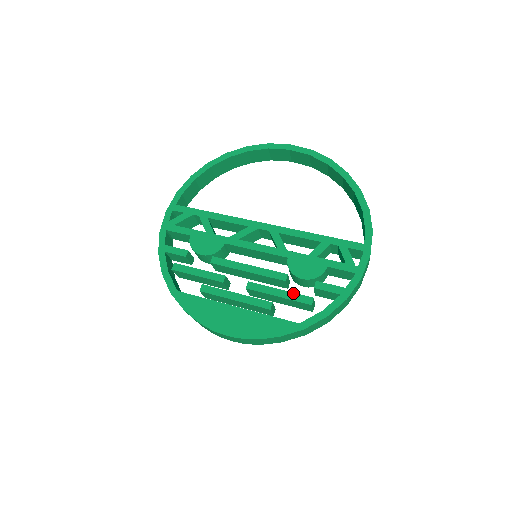
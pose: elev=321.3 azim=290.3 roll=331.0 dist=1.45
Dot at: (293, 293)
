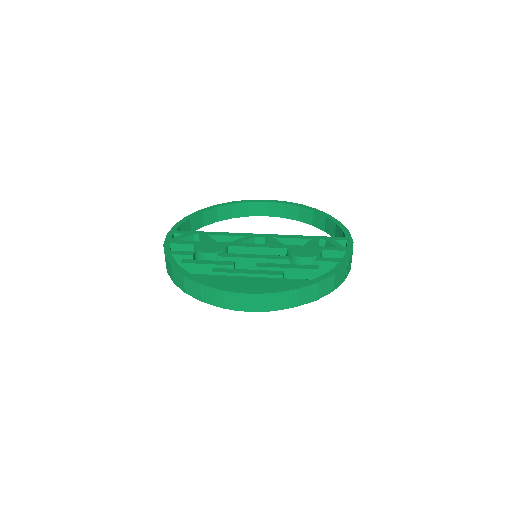
Dot at: (300, 265)
